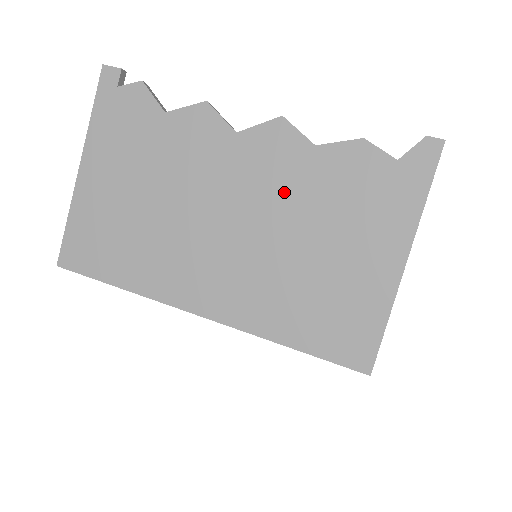
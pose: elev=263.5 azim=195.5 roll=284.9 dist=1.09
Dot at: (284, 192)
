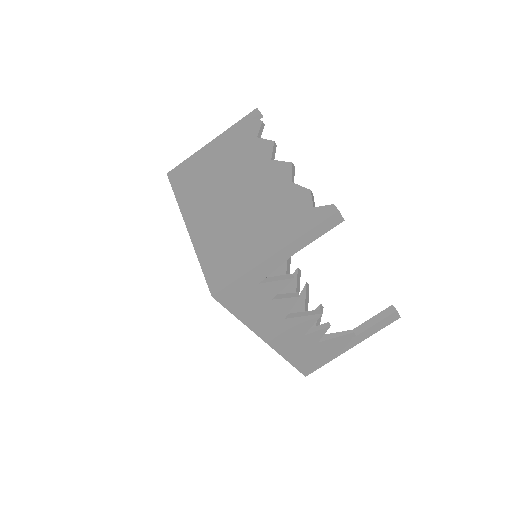
Dot at: (262, 194)
